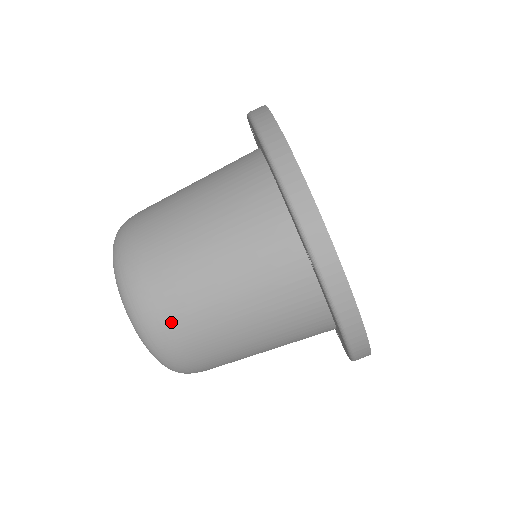
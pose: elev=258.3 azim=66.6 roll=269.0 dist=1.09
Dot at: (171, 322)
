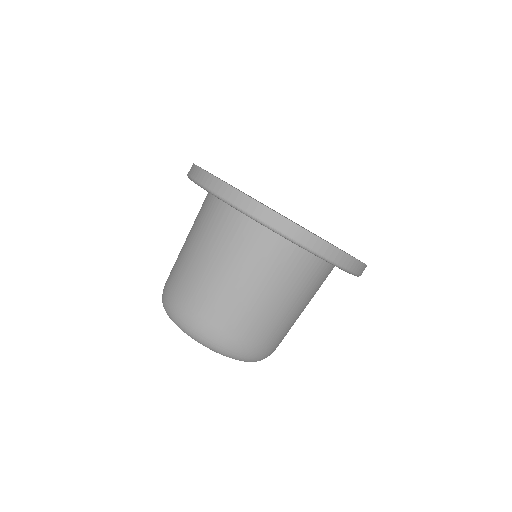
Dot at: (270, 344)
